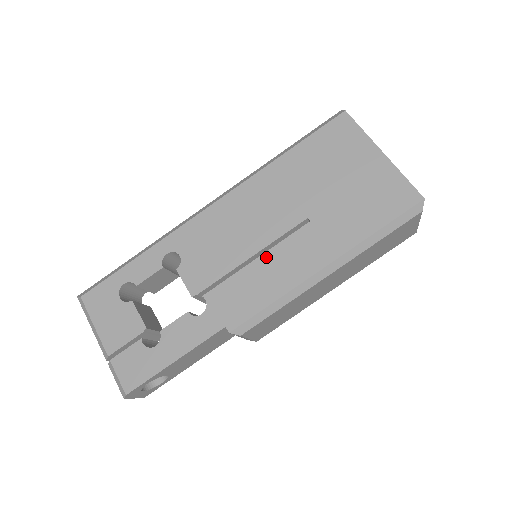
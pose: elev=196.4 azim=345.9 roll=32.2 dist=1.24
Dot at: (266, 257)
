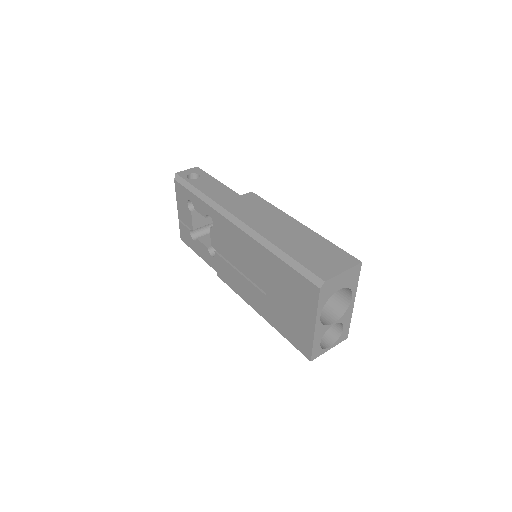
Dot at: (242, 278)
